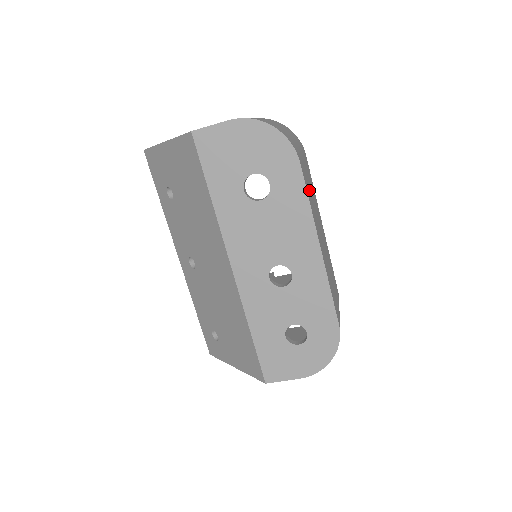
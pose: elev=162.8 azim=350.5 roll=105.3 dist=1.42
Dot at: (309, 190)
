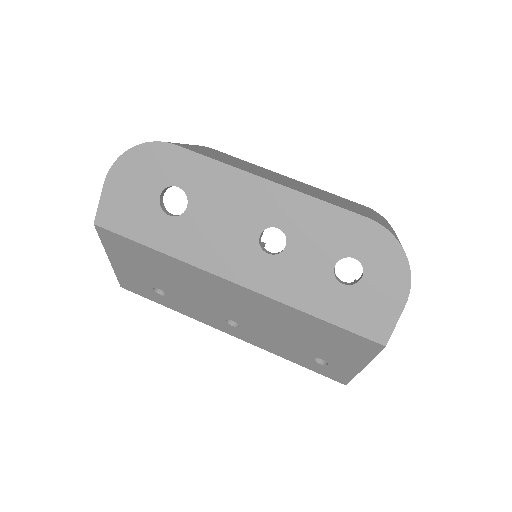
Dot at: (219, 158)
